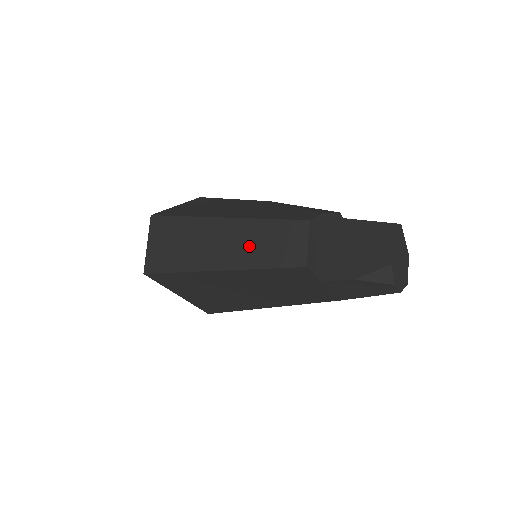
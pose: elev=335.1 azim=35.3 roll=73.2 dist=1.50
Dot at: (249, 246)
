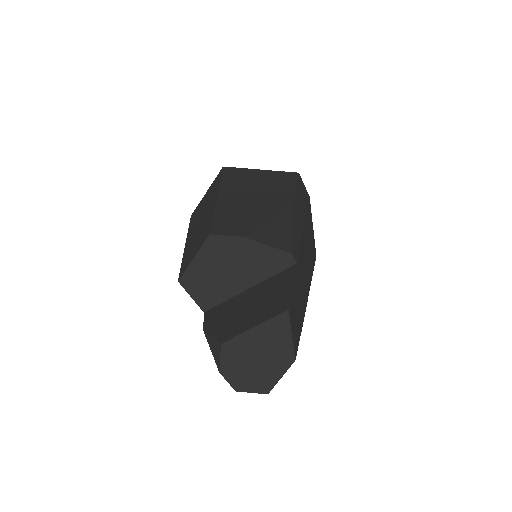
Dot at: (197, 232)
